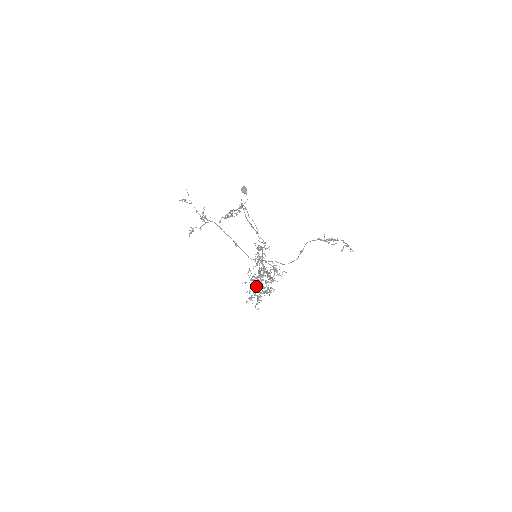
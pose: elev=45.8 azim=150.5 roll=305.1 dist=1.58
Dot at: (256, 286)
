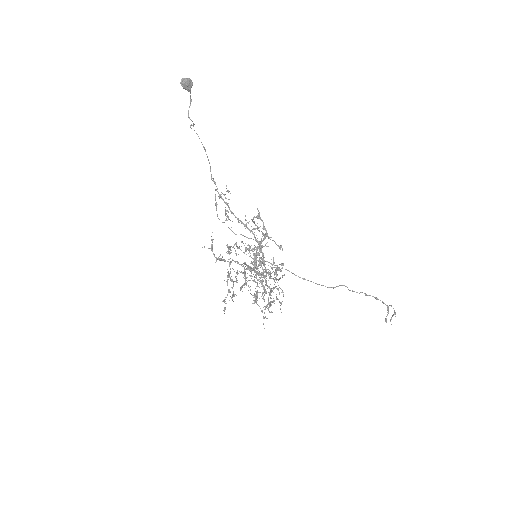
Dot at: occluded
